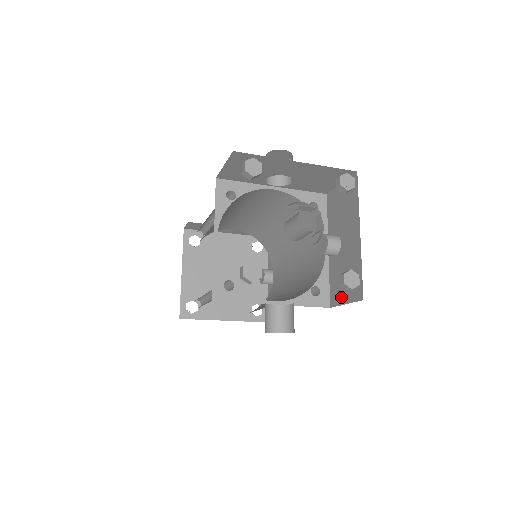
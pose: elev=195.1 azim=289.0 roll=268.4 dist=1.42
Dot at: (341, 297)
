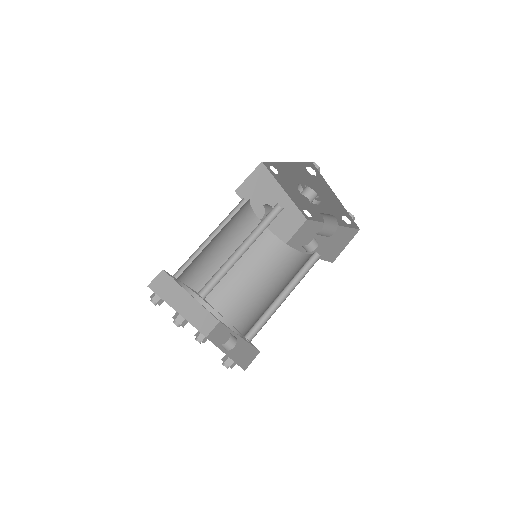
Dot at: (339, 249)
